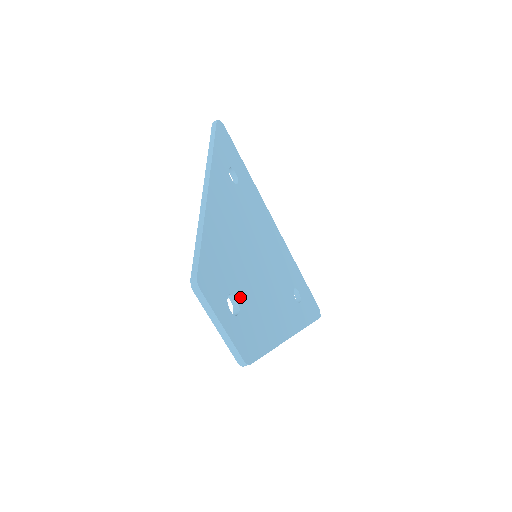
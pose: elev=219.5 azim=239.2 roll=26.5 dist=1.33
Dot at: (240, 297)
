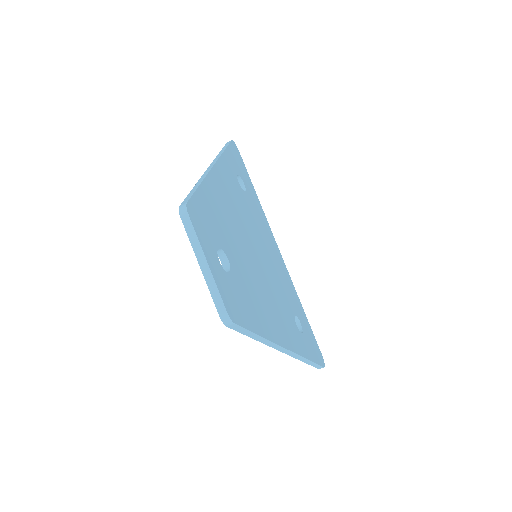
Dot at: (233, 263)
